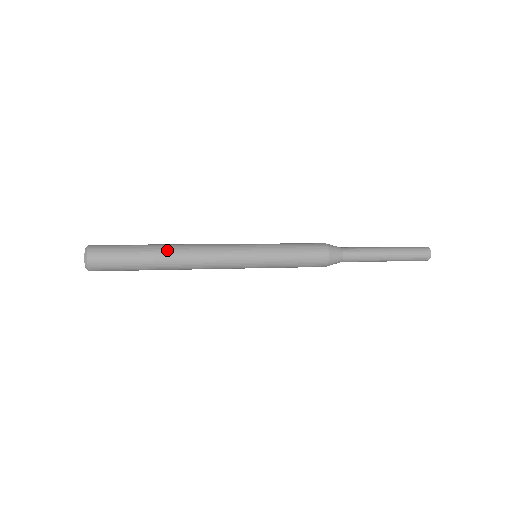
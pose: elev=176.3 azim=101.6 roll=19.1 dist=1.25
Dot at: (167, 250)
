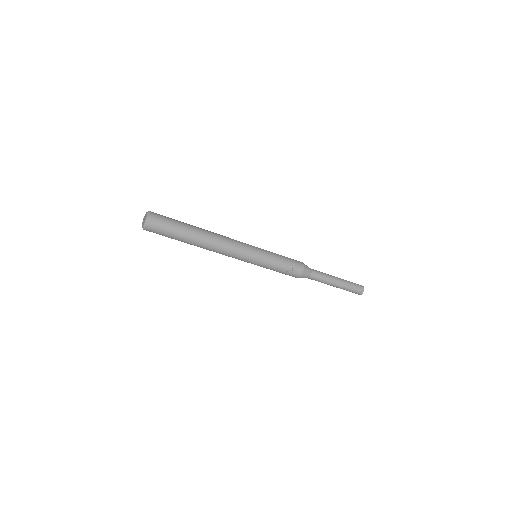
Dot at: occluded
